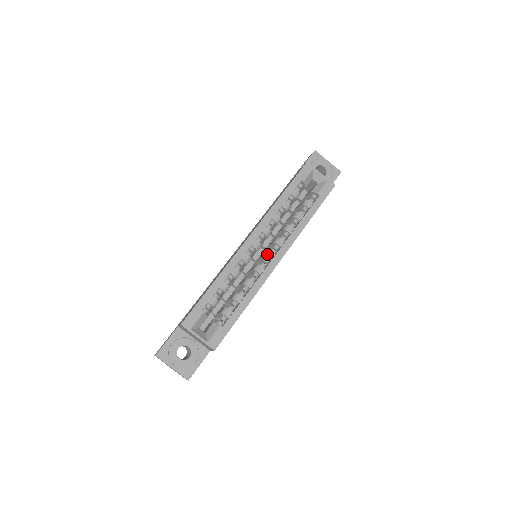
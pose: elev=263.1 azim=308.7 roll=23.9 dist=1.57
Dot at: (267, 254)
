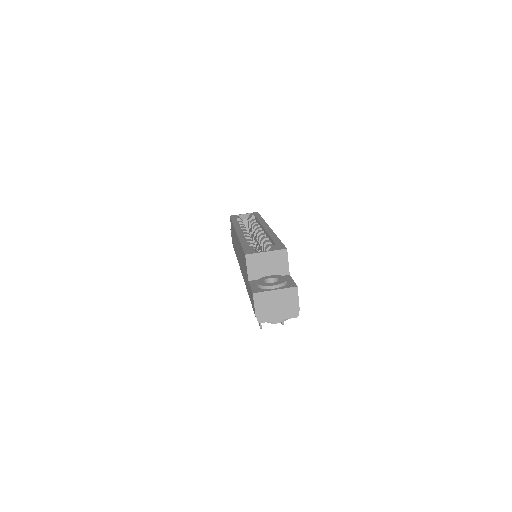
Dot at: (258, 232)
